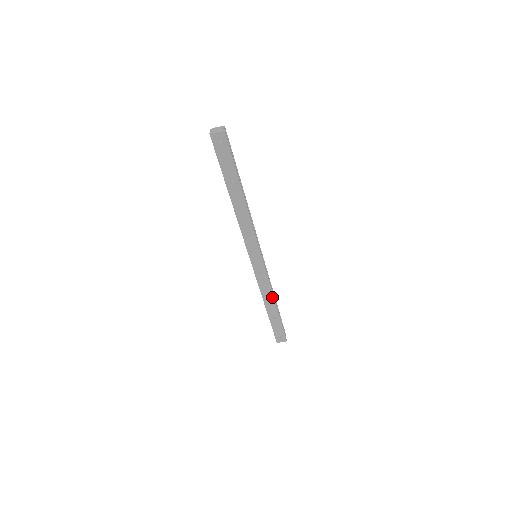
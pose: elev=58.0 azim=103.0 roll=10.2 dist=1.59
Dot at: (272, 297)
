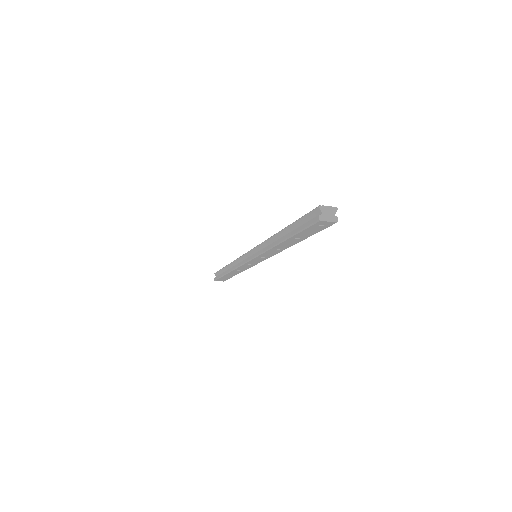
Dot at: (242, 271)
